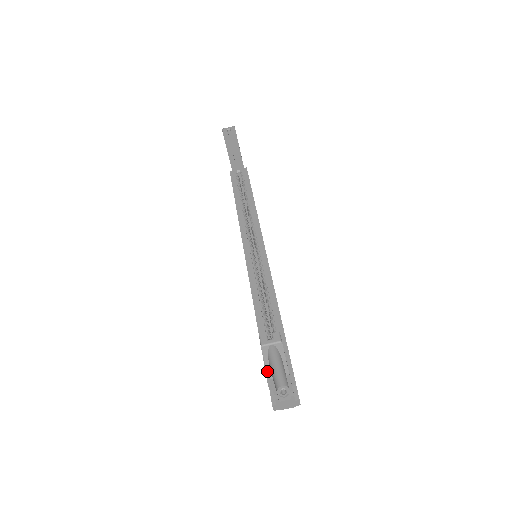
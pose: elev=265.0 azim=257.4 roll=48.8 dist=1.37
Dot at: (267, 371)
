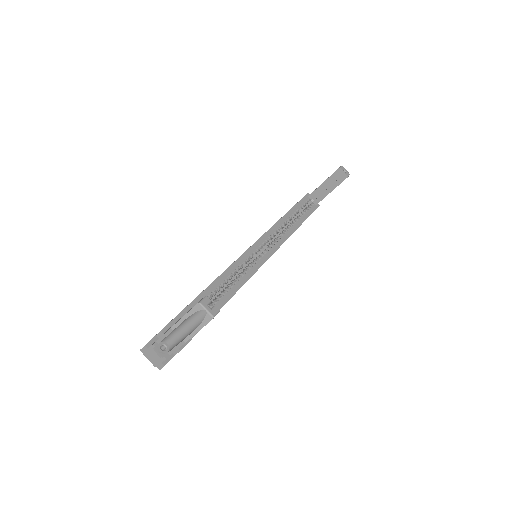
Dot at: (178, 321)
